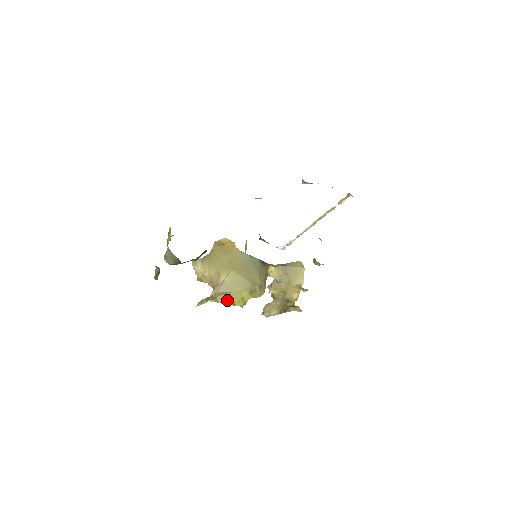
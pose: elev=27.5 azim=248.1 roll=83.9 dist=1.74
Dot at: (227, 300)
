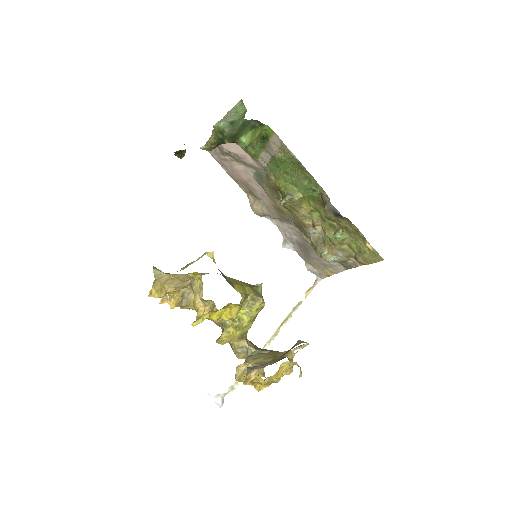
Dot at: (224, 277)
